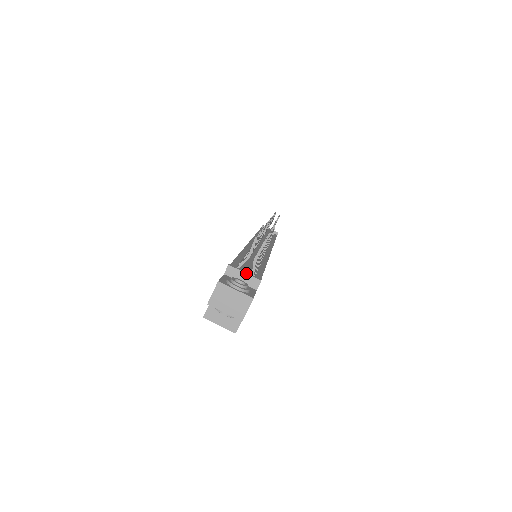
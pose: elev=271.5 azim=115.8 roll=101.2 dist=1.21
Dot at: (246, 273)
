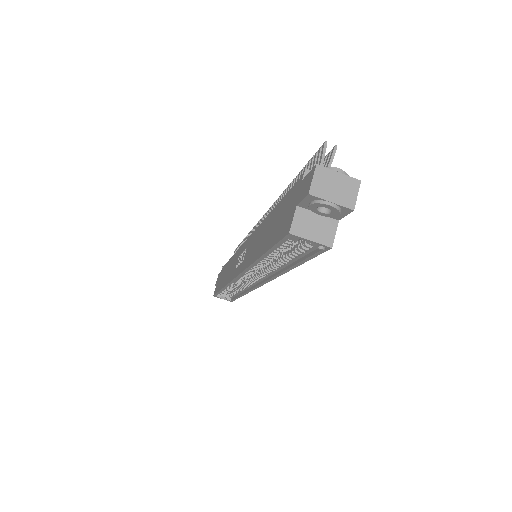
Dot at: occluded
